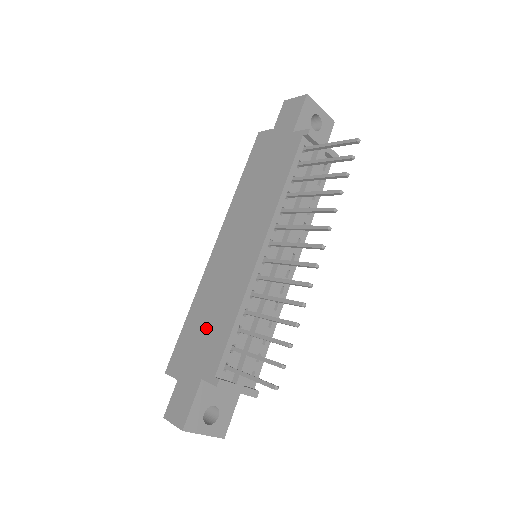
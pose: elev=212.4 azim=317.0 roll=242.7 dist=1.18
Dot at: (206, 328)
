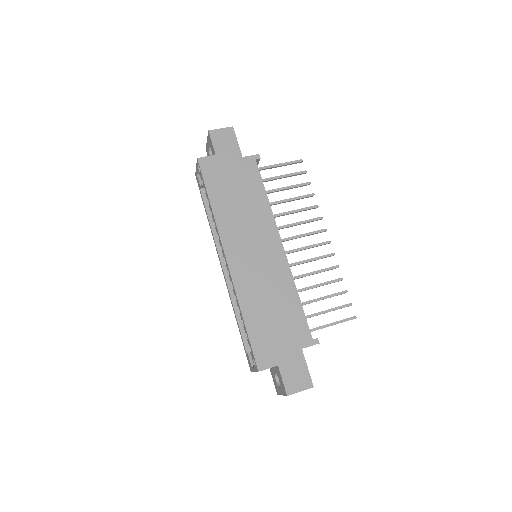
Dot at: (276, 318)
